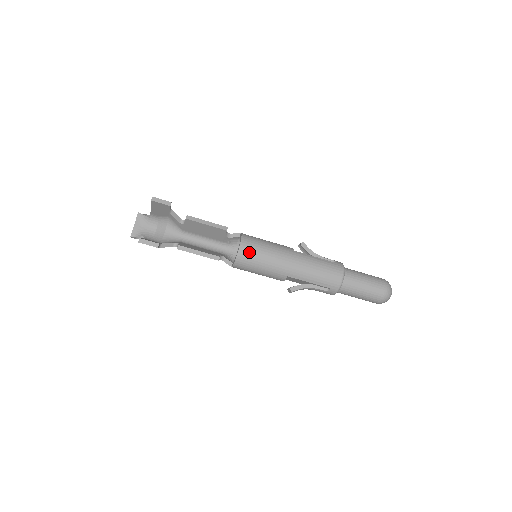
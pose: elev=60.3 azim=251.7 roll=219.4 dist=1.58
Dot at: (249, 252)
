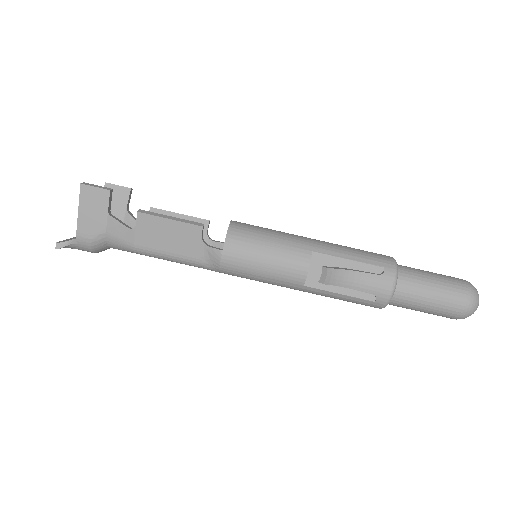
Dot at: (246, 224)
